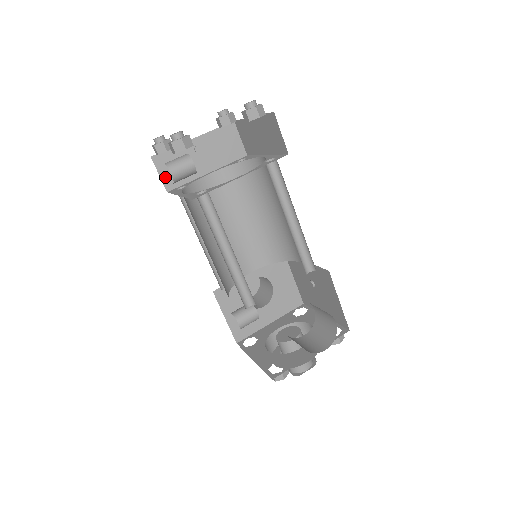
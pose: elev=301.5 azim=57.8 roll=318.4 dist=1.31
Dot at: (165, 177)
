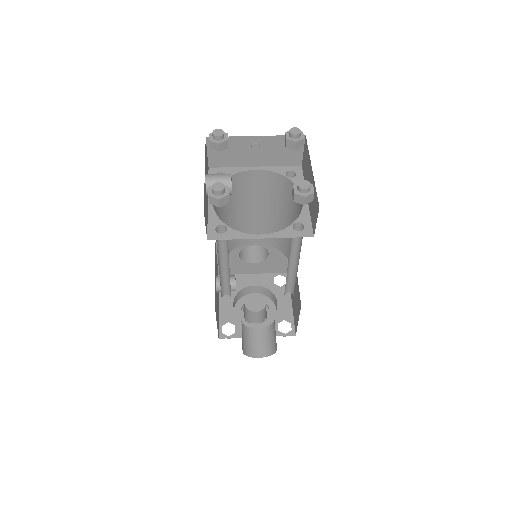
Dot at: (212, 156)
